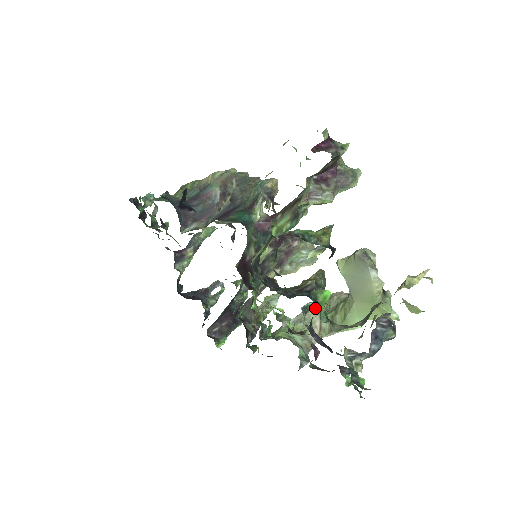
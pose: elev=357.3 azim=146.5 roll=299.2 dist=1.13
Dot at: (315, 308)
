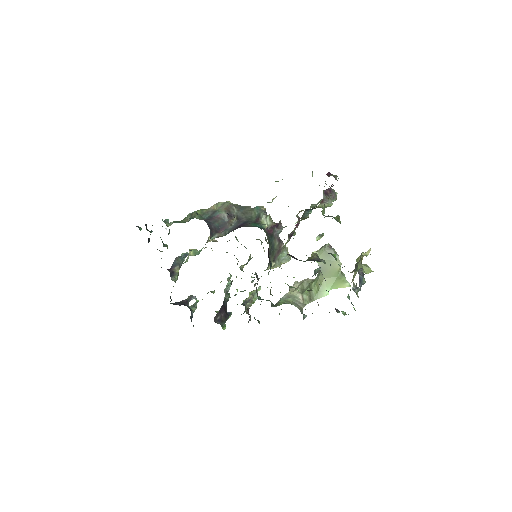
Dot at: (293, 290)
